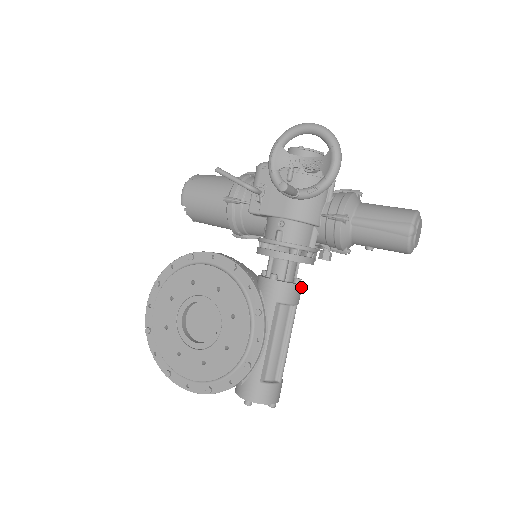
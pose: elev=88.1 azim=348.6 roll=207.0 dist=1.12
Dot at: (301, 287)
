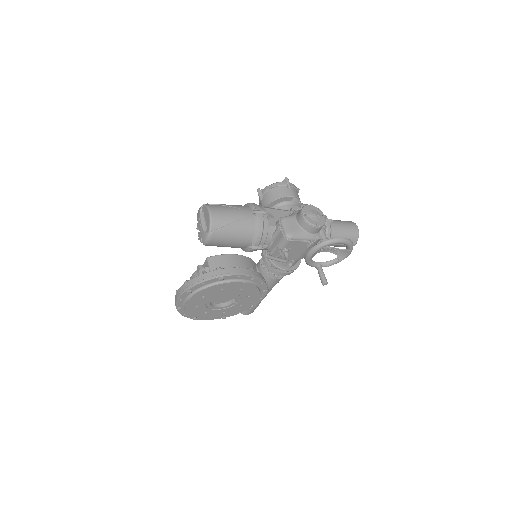
Dot at: occluded
